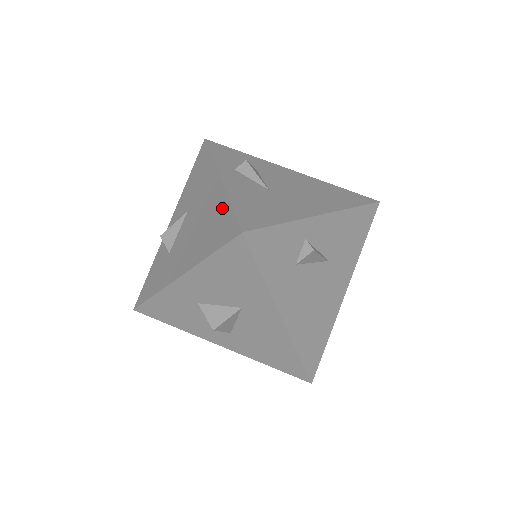
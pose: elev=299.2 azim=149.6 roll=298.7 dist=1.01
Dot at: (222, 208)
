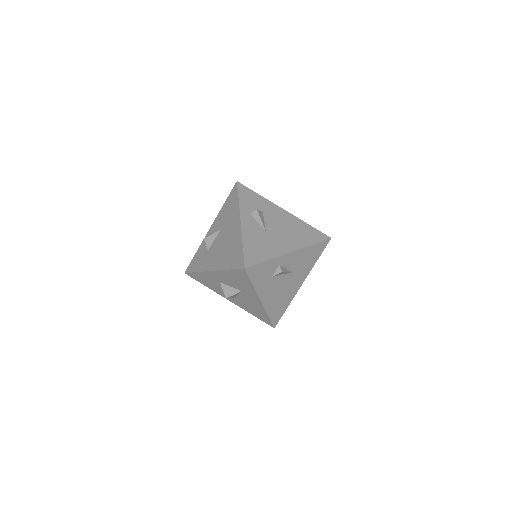
Dot at: (238, 245)
